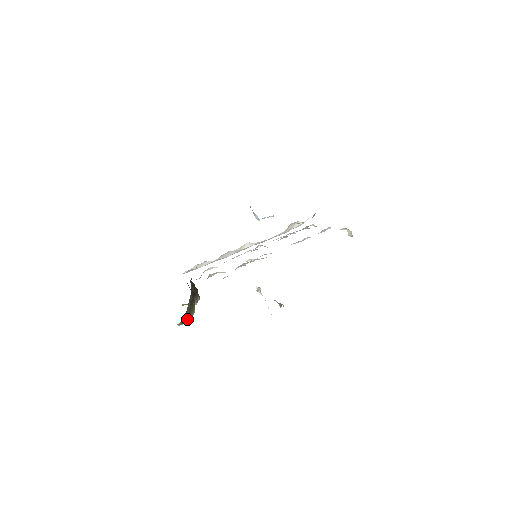
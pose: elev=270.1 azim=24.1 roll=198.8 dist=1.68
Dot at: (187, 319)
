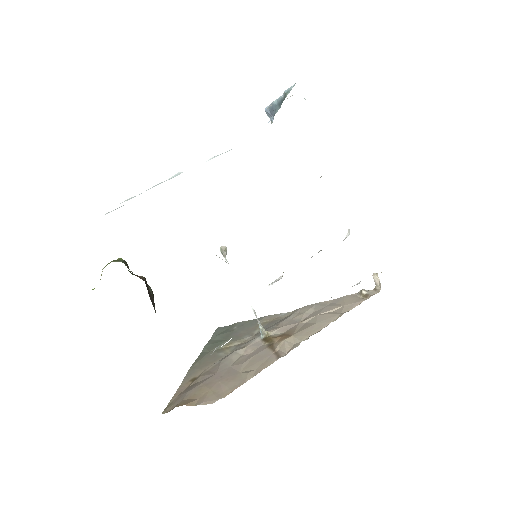
Dot at: occluded
